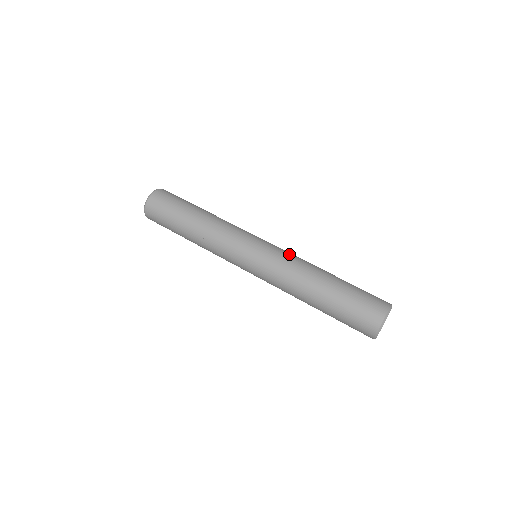
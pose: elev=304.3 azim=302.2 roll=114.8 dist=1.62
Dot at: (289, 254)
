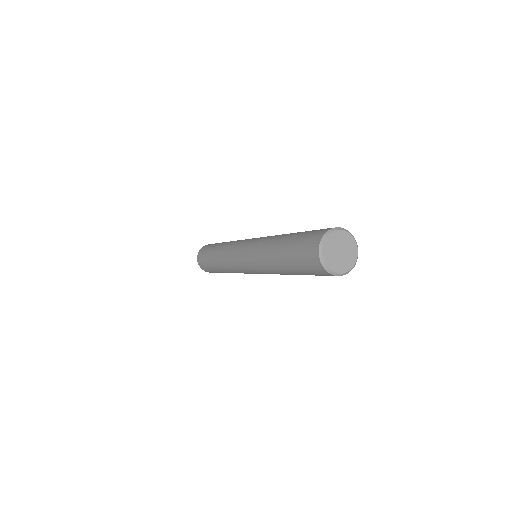
Dot at: occluded
